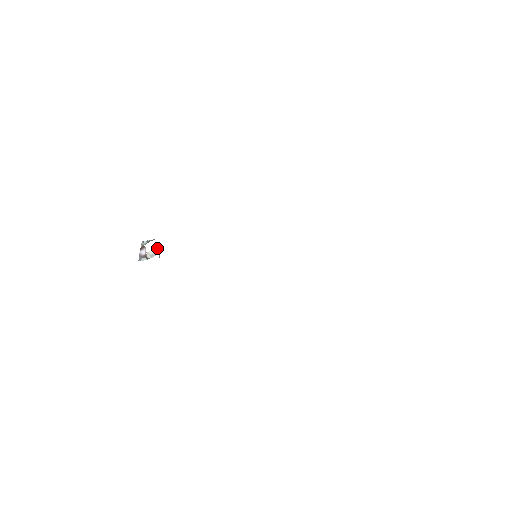
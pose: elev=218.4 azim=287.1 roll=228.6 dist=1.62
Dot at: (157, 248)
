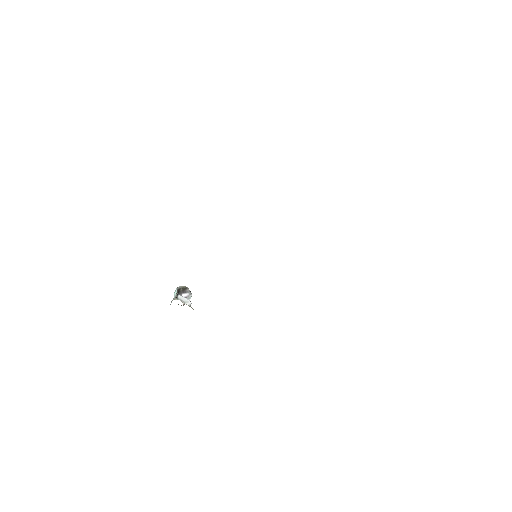
Dot at: (186, 292)
